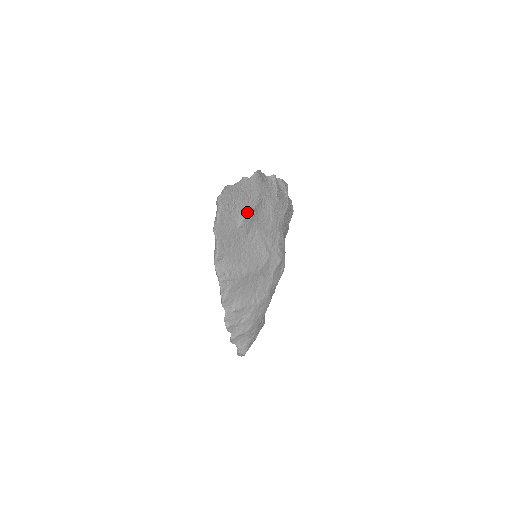
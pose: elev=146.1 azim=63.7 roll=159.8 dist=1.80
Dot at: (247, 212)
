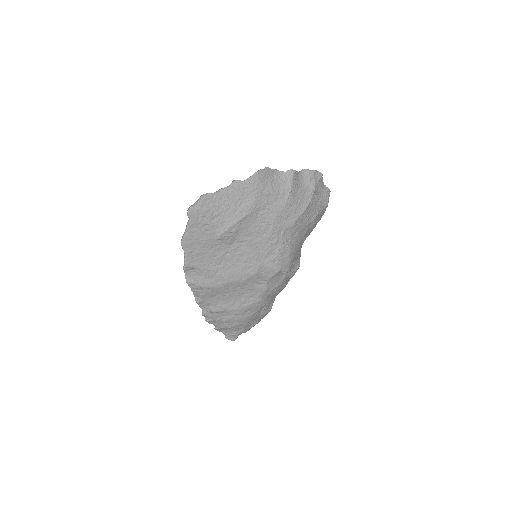
Dot at: (230, 224)
